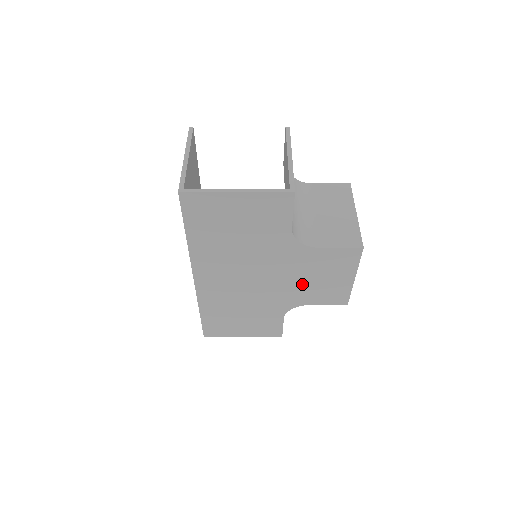
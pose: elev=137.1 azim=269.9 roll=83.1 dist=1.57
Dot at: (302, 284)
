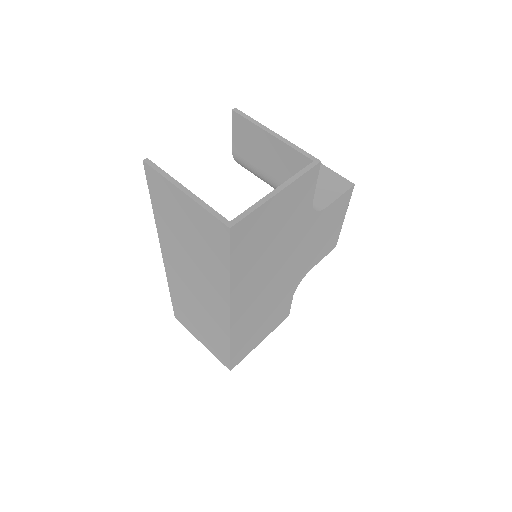
Dot at: (310, 252)
